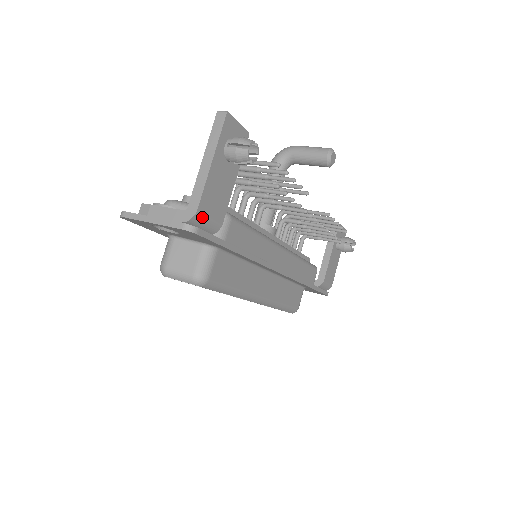
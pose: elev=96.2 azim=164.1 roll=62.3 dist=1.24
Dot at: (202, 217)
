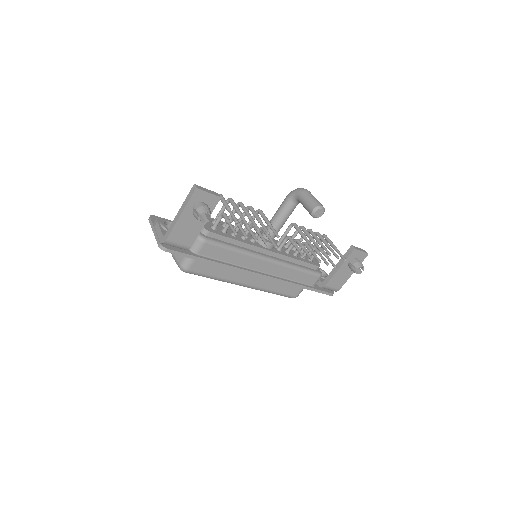
Dot at: (171, 243)
